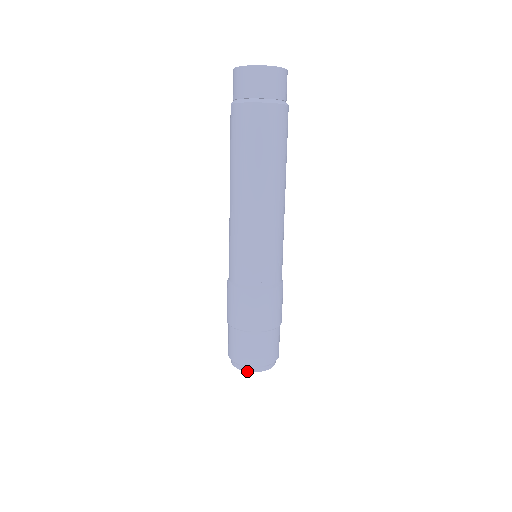
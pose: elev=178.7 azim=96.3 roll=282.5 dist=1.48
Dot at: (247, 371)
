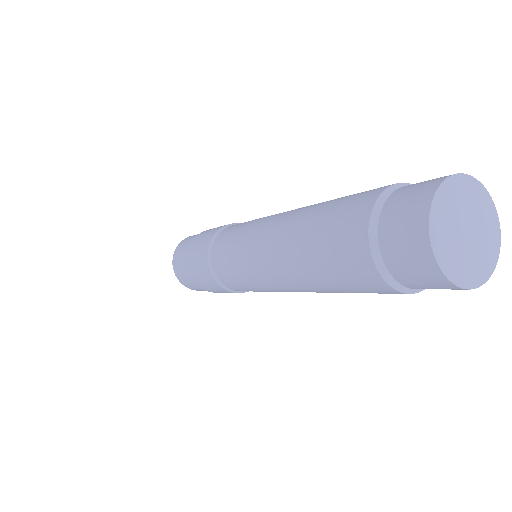
Dot at: occluded
